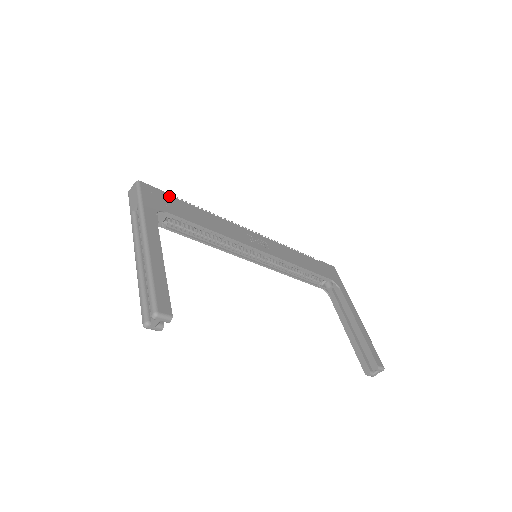
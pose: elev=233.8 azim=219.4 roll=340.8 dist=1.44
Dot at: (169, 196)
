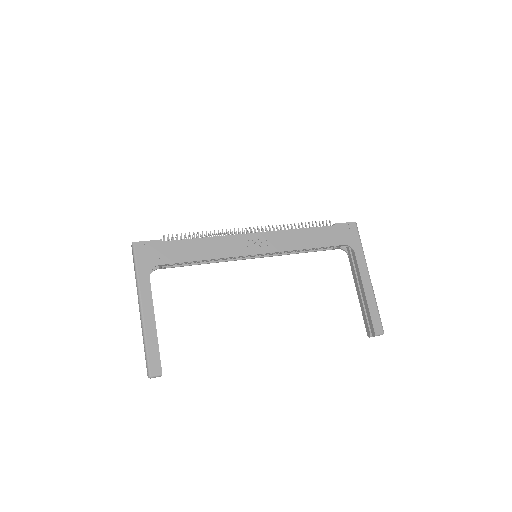
Dot at: (162, 243)
